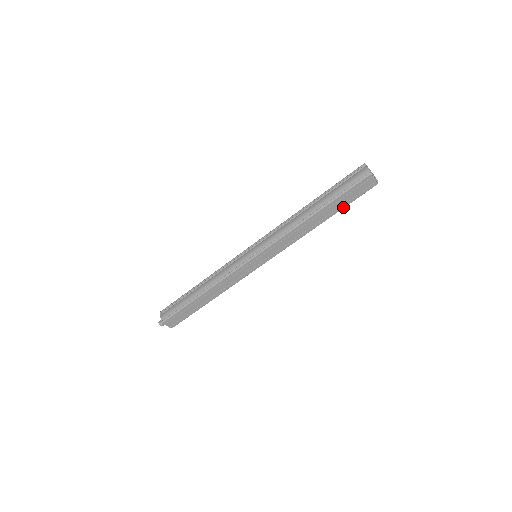
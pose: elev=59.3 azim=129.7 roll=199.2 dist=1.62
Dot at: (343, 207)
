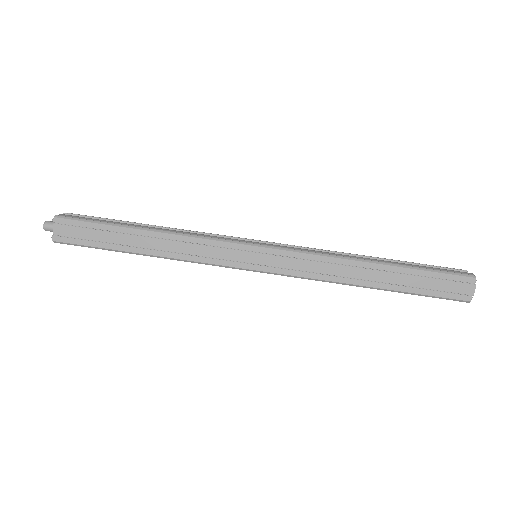
Dot at: (411, 291)
